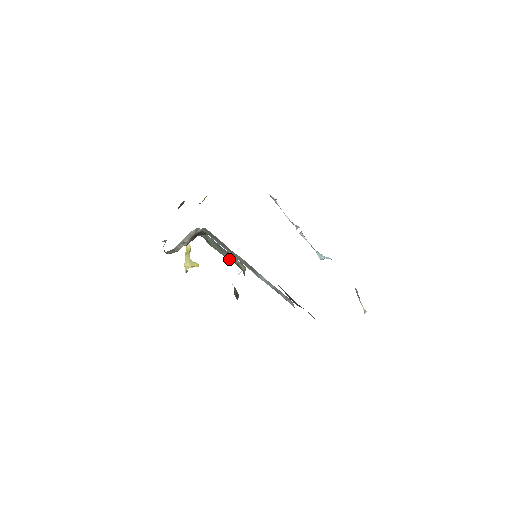
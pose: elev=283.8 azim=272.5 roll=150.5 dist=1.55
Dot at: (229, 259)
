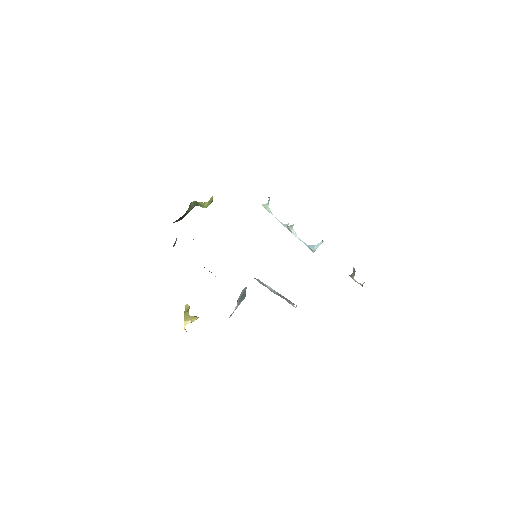
Dot at: occluded
